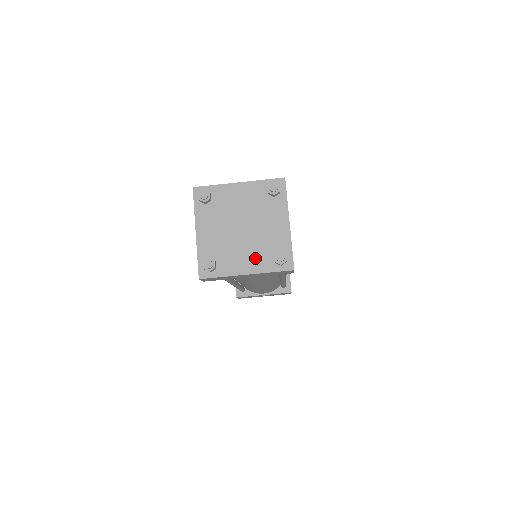
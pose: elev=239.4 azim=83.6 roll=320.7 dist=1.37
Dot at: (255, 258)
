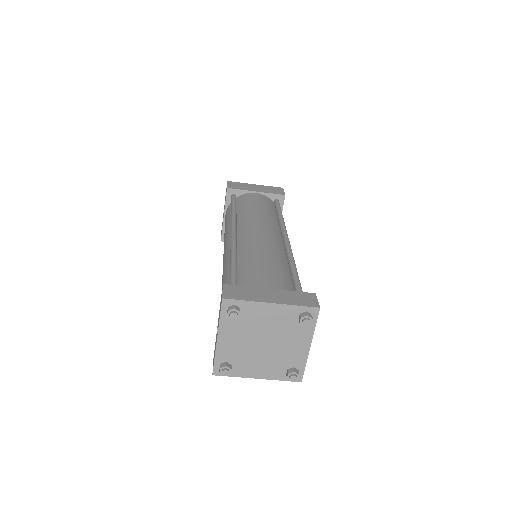
Dot at: (269, 368)
